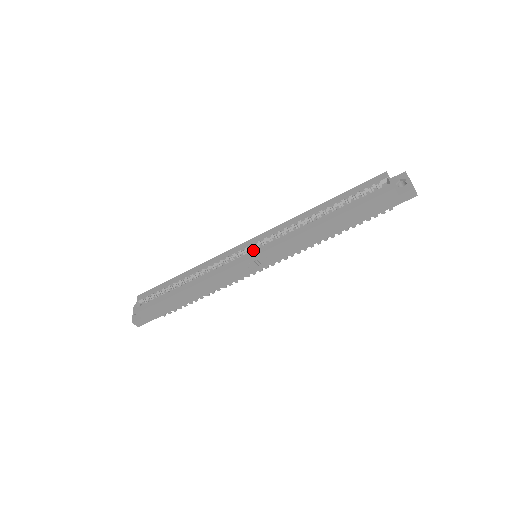
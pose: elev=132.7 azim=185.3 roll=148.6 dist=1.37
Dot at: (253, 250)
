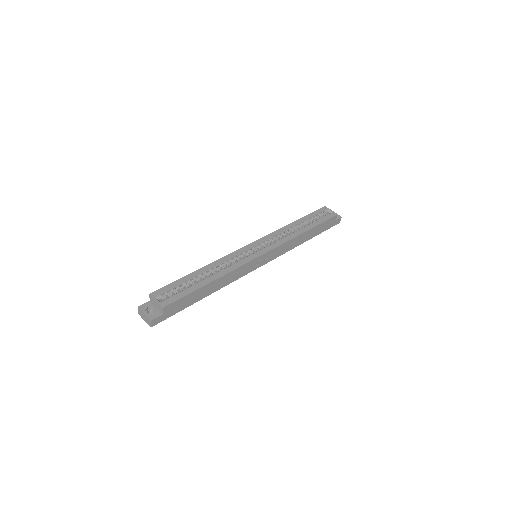
Dot at: (262, 249)
